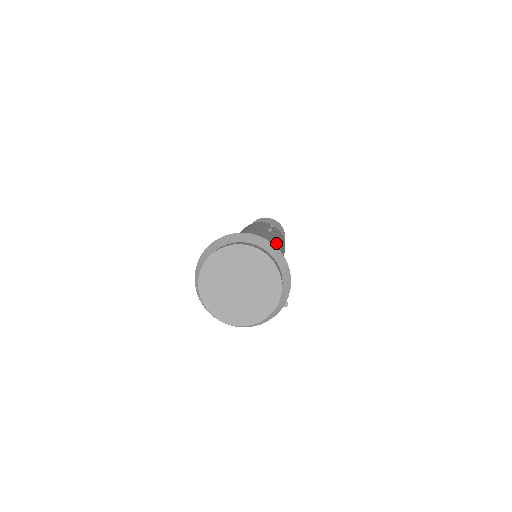
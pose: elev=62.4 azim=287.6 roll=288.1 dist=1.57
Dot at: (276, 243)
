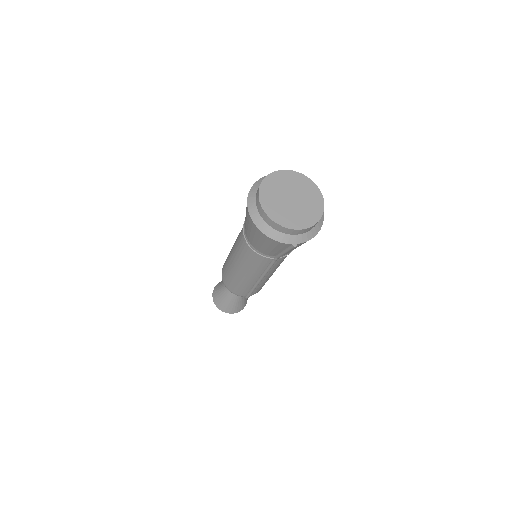
Dot at: occluded
